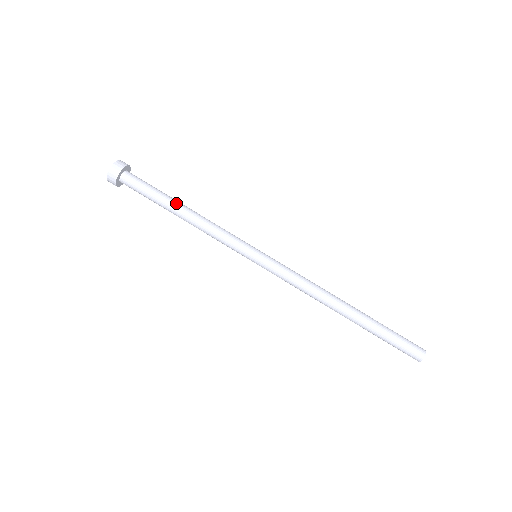
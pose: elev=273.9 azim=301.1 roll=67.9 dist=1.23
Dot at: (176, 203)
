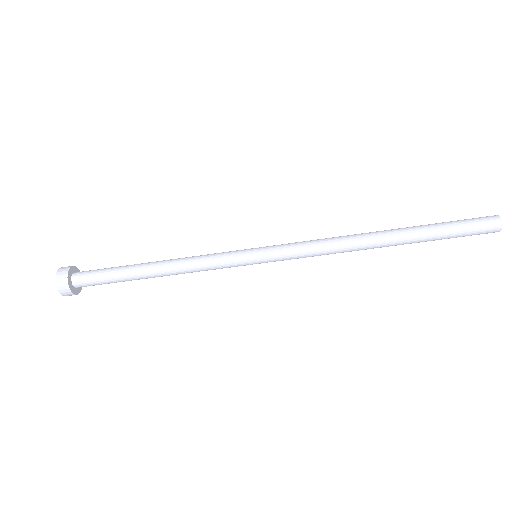
Dot at: (143, 276)
